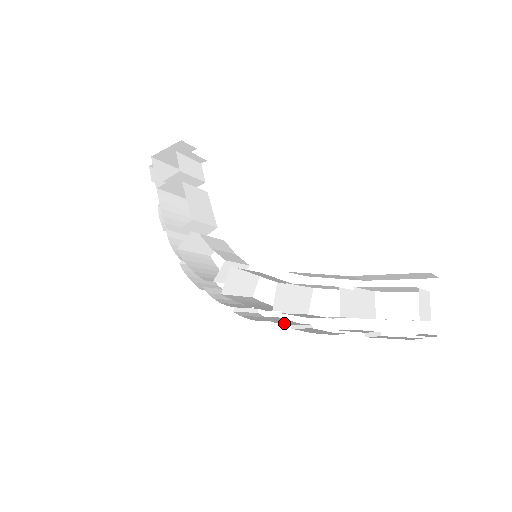
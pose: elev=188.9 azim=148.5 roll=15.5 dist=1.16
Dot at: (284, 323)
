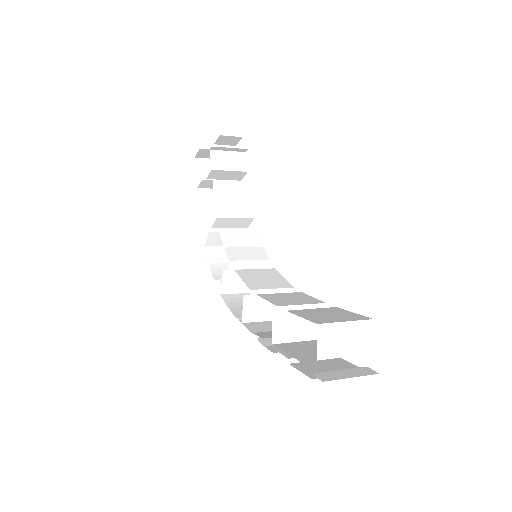
Dot at: occluded
